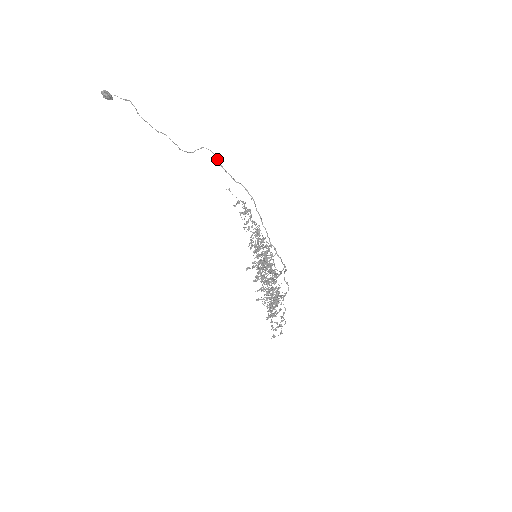
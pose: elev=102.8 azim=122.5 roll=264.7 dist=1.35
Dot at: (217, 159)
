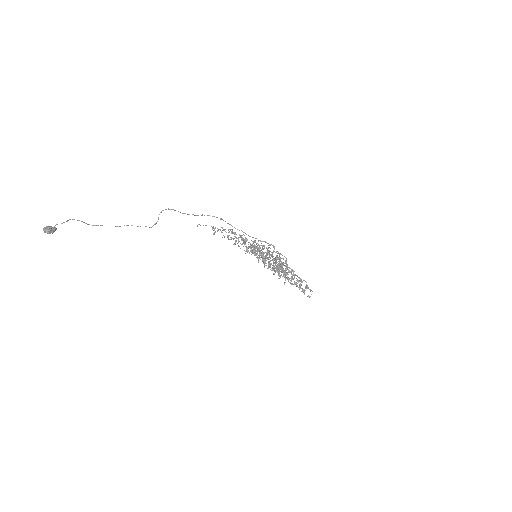
Dot at: occluded
